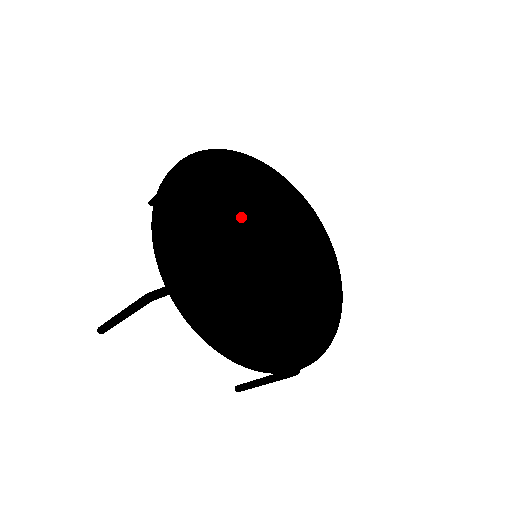
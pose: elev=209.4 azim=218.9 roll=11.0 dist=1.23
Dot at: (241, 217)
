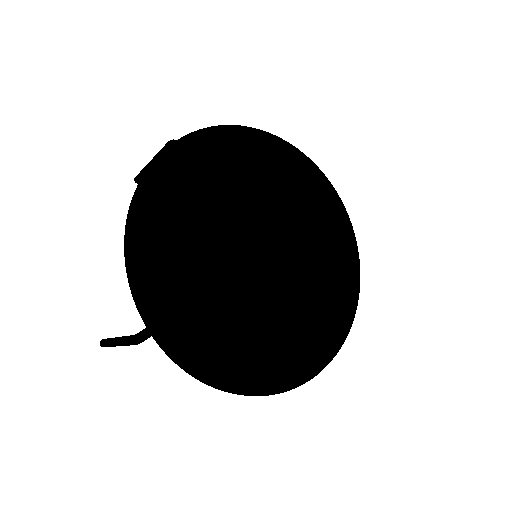
Dot at: (231, 225)
